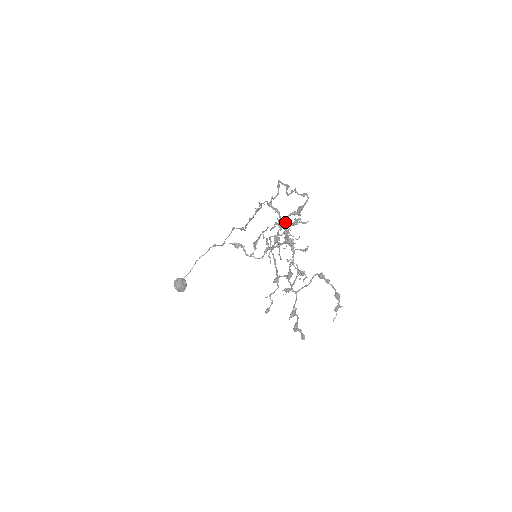
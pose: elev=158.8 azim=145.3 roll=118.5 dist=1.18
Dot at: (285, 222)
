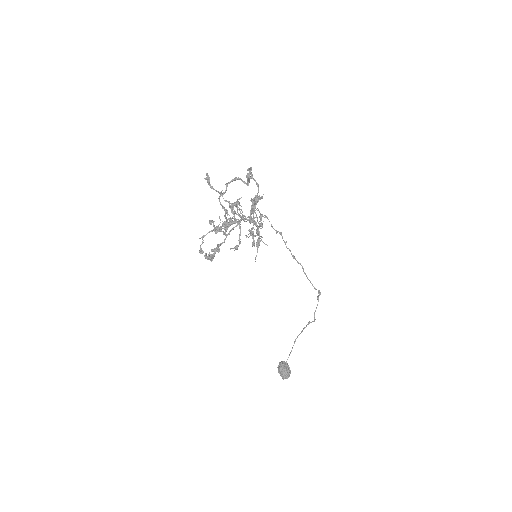
Dot at: (226, 185)
